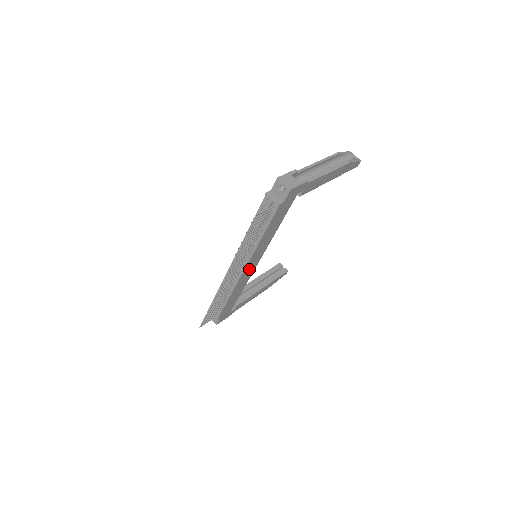
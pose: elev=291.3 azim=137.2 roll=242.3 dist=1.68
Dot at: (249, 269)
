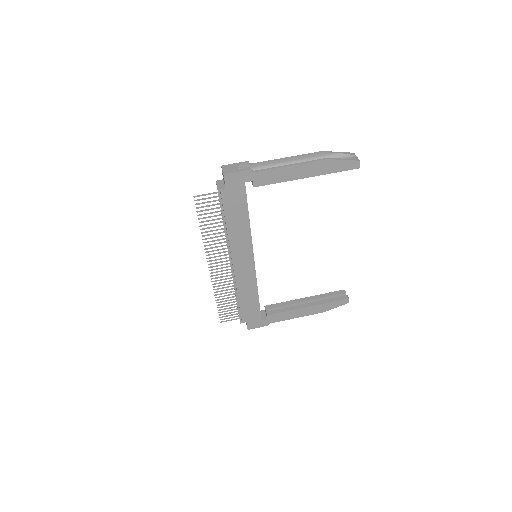
Dot at: (243, 266)
